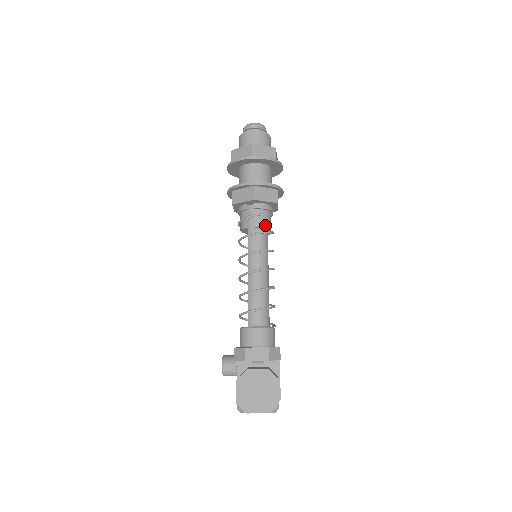
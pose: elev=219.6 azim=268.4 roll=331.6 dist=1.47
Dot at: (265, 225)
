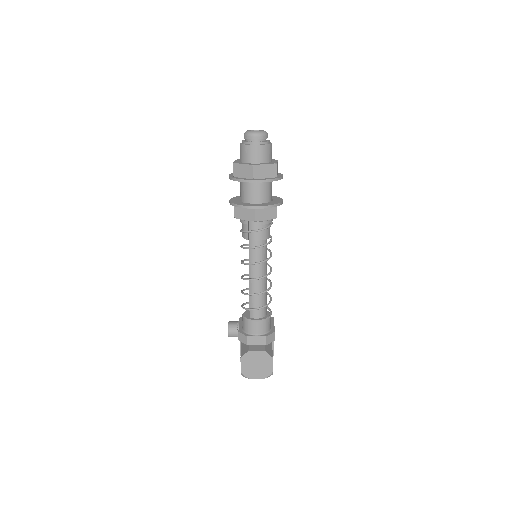
Dot at: (265, 238)
